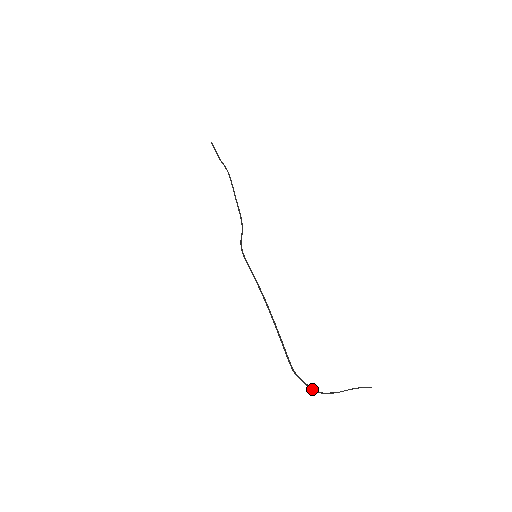
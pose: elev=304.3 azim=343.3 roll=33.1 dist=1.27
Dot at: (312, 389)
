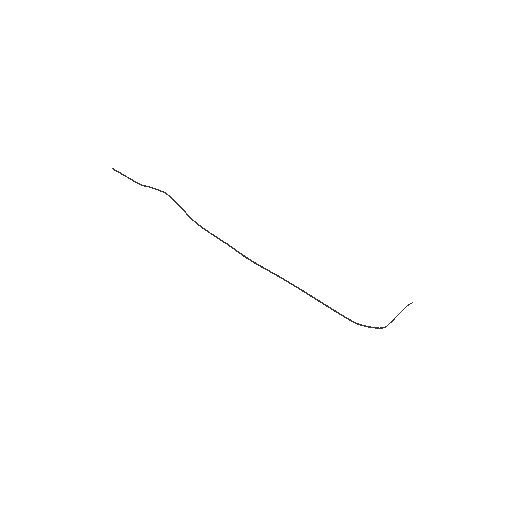
Dot at: (379, 328)
